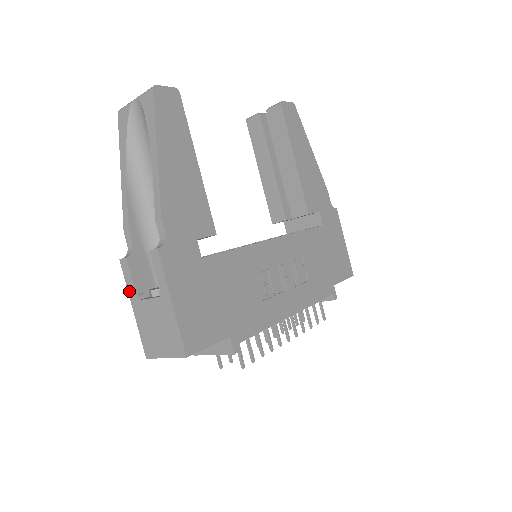
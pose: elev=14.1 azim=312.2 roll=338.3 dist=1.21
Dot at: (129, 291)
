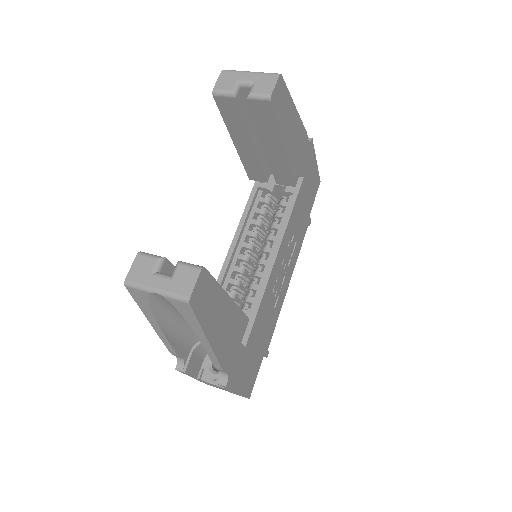
Dot at: (188, 375)
